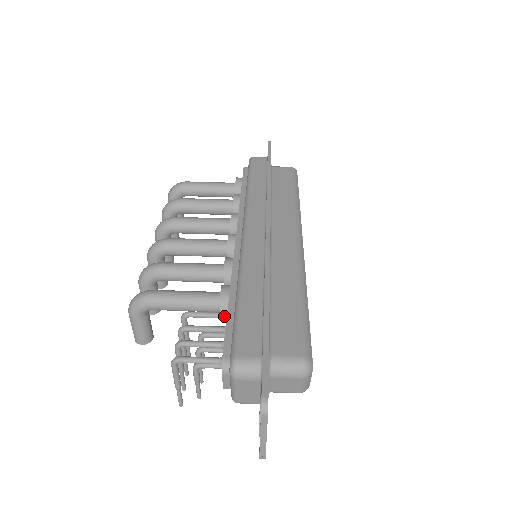
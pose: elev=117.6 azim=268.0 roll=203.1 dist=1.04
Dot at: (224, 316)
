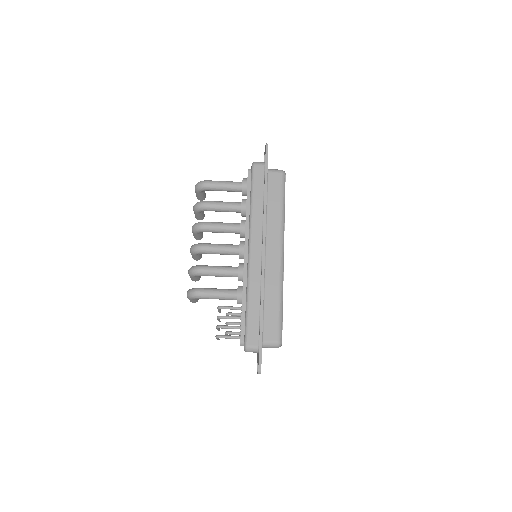
Dot at: (240, 309)
